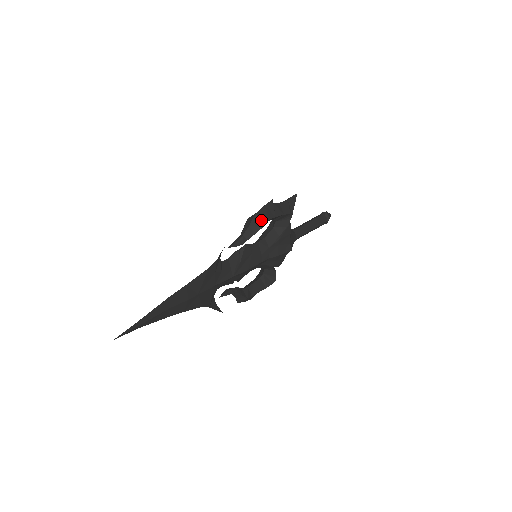
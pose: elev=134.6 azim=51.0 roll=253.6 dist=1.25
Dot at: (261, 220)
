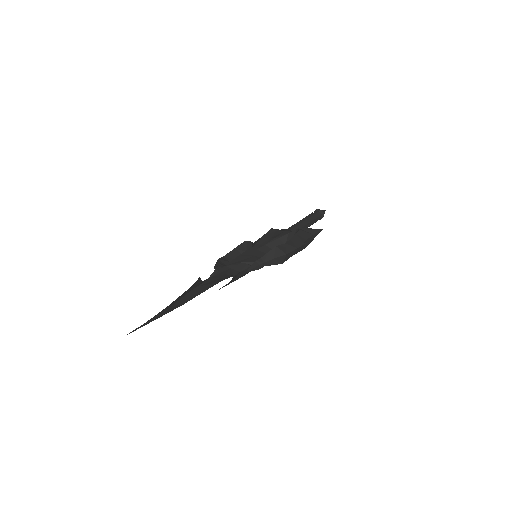
Dot at: (286, 258)
